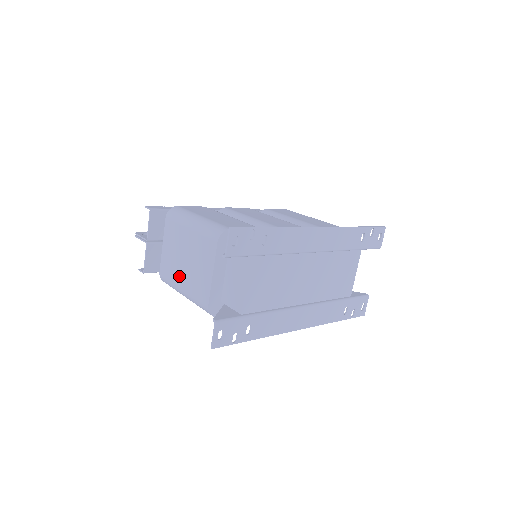
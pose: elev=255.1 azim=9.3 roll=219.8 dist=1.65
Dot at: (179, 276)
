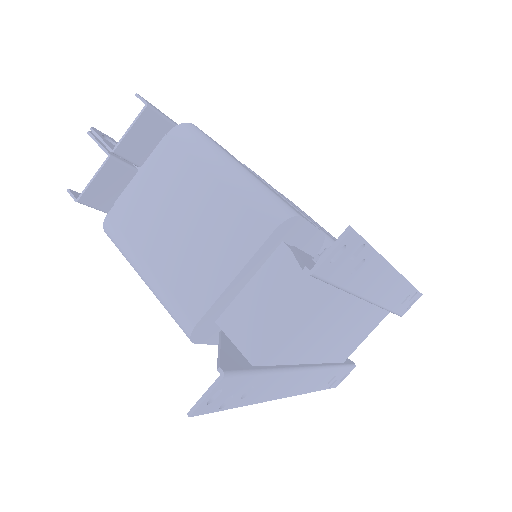
Dot at: (151, 242)
